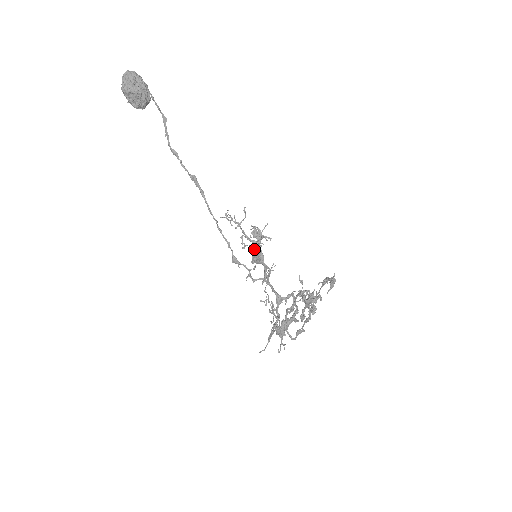
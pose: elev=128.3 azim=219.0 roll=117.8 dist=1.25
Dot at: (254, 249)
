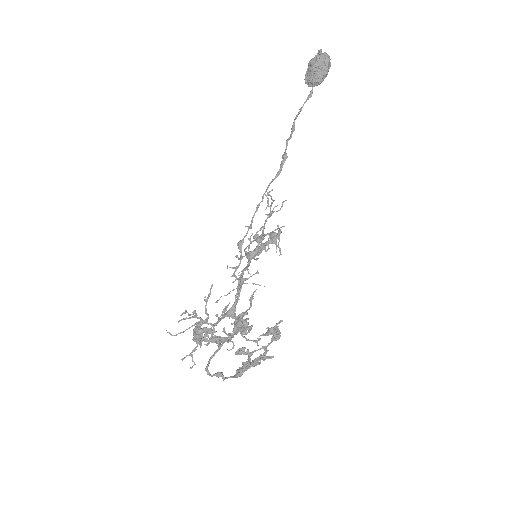
Dot at: (256, 239)
